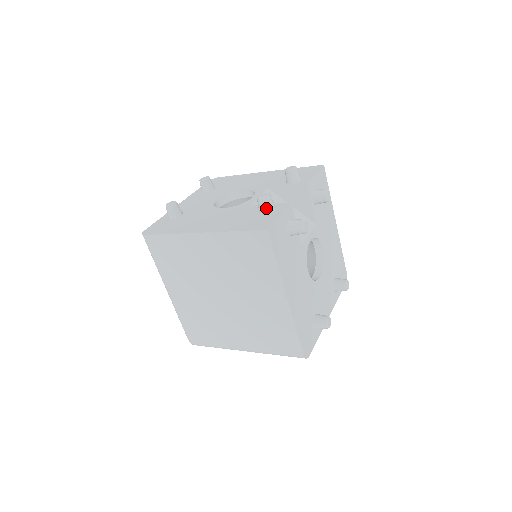
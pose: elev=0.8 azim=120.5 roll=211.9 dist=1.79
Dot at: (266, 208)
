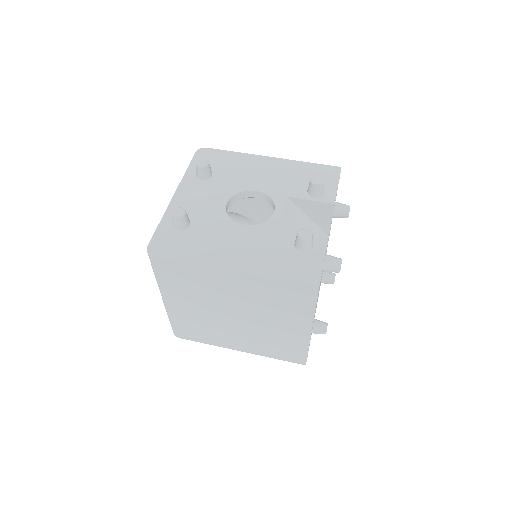
Dot at: (306, 248)
